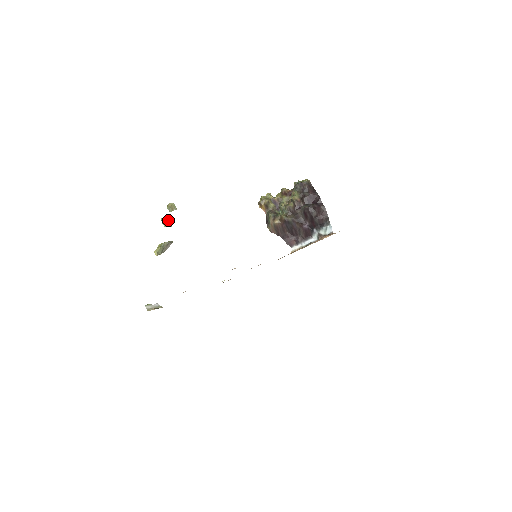
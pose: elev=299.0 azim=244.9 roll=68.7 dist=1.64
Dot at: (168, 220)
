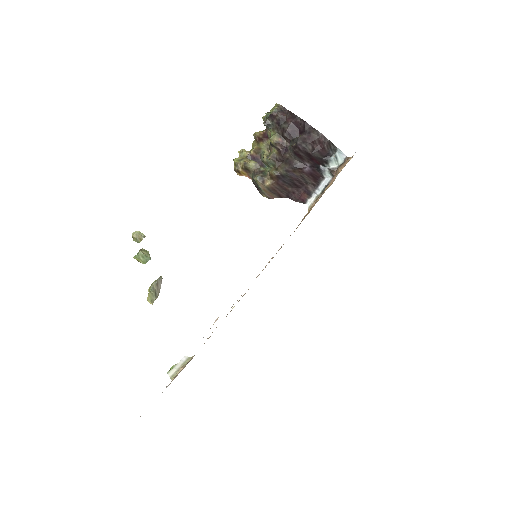
Dot at: (142, 255)
